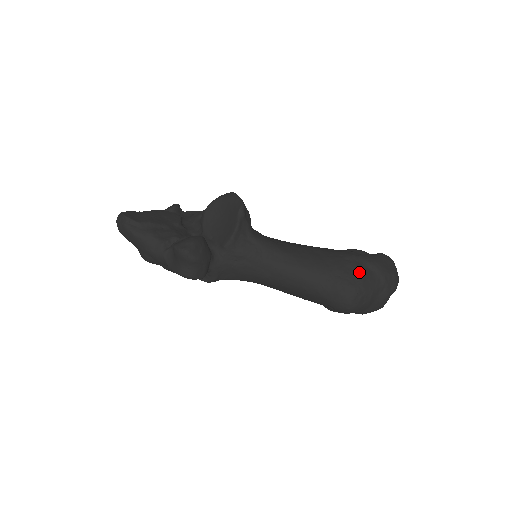
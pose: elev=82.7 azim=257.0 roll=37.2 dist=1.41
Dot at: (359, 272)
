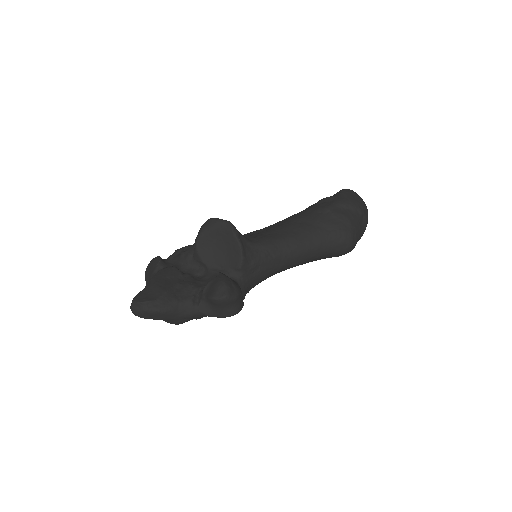
Dot at: (343, 217)
